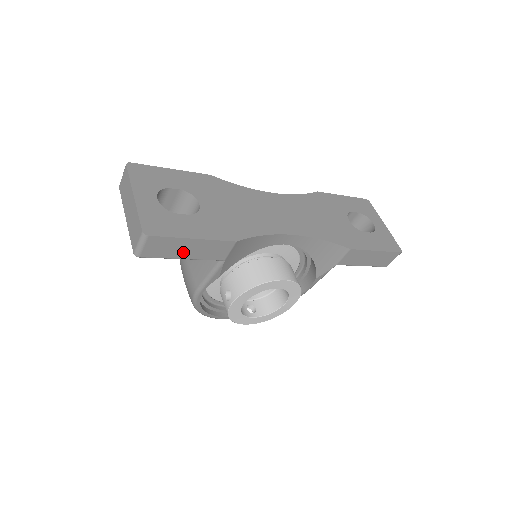
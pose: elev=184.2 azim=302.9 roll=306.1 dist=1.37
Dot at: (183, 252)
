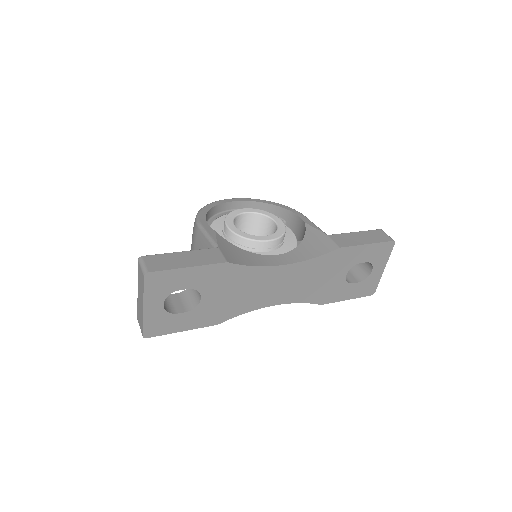
Dot at: occluded
